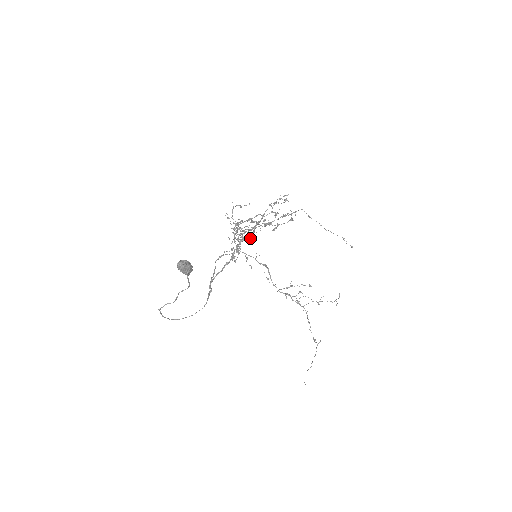
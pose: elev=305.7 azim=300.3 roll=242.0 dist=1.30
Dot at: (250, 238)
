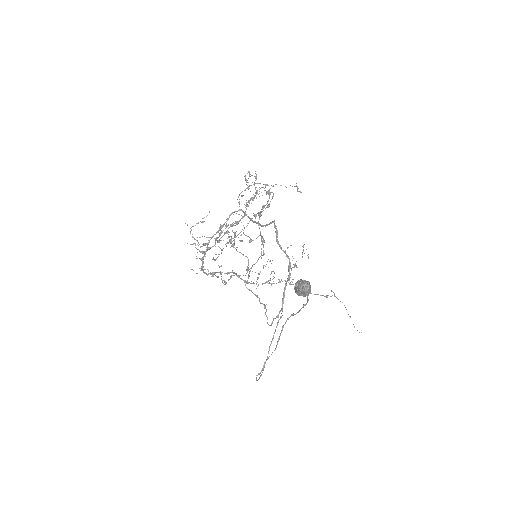
Dot at: occluded
